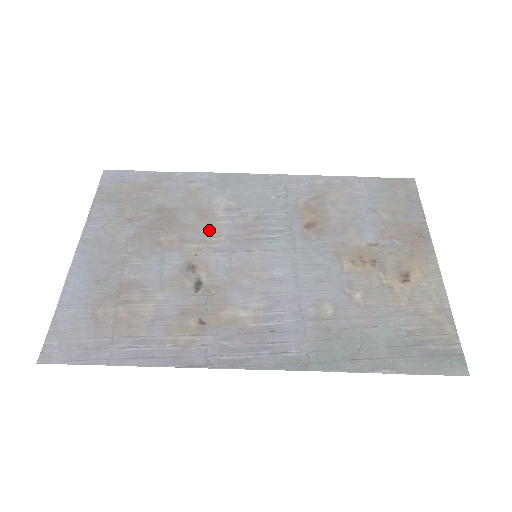
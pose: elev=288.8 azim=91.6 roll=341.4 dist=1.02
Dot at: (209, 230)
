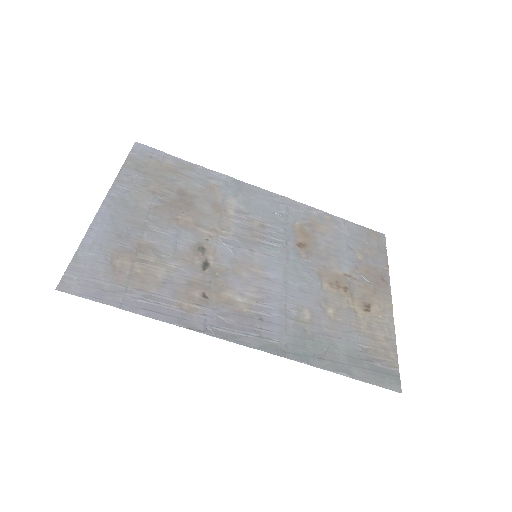
Dot at: (220, 223)
